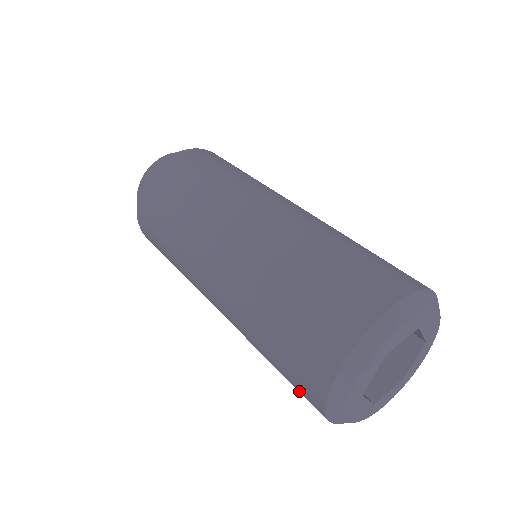
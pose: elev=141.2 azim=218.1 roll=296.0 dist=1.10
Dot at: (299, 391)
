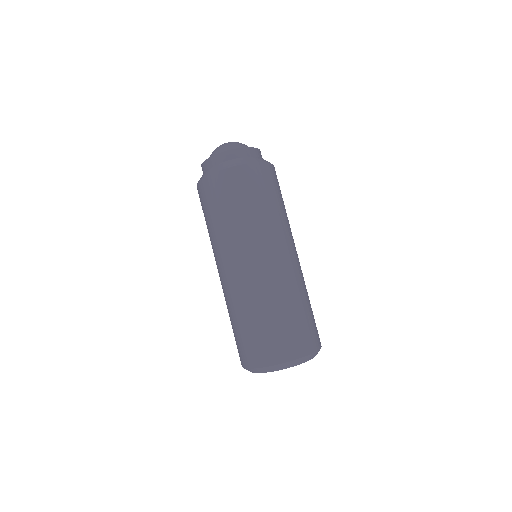
Dot at: occluded
